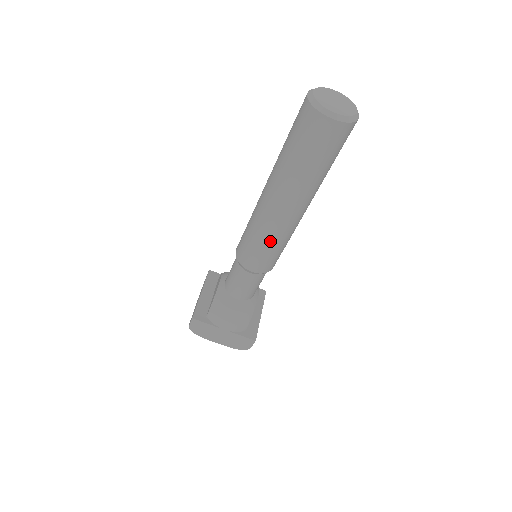
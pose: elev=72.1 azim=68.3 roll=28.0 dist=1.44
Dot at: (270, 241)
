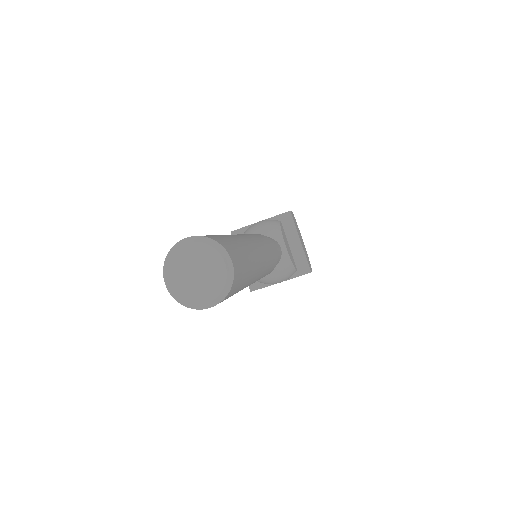
Dot at: occluded
